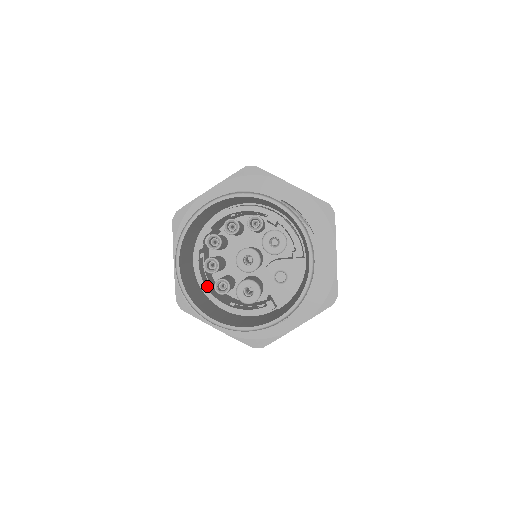
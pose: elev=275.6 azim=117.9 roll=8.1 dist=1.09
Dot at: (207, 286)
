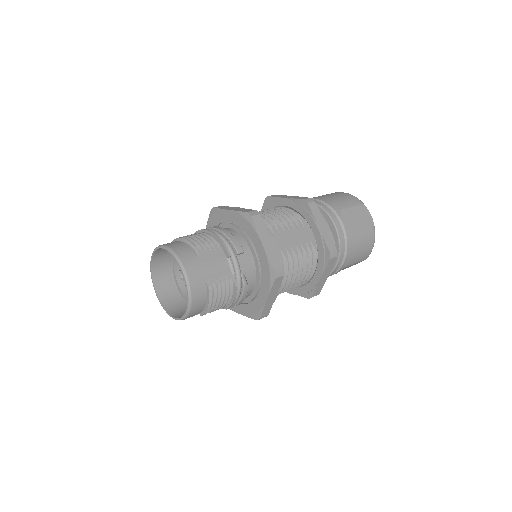
Dot at: (178, 271)
